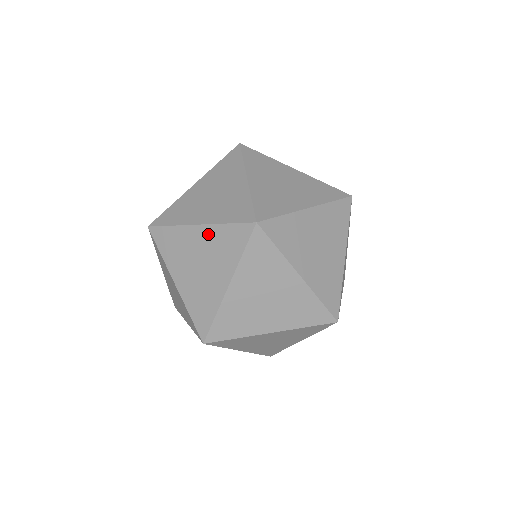
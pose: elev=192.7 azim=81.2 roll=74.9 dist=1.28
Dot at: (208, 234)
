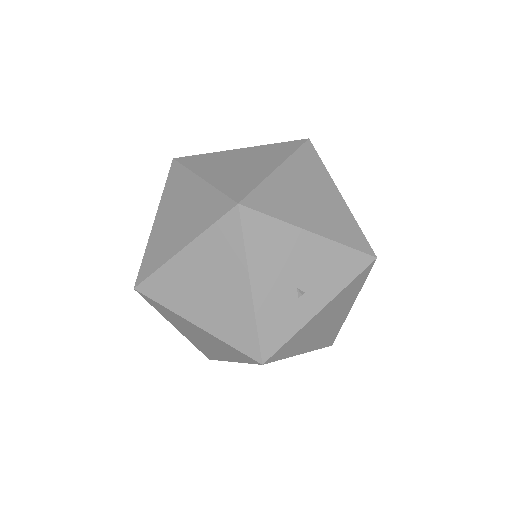
Dot at: occluded
